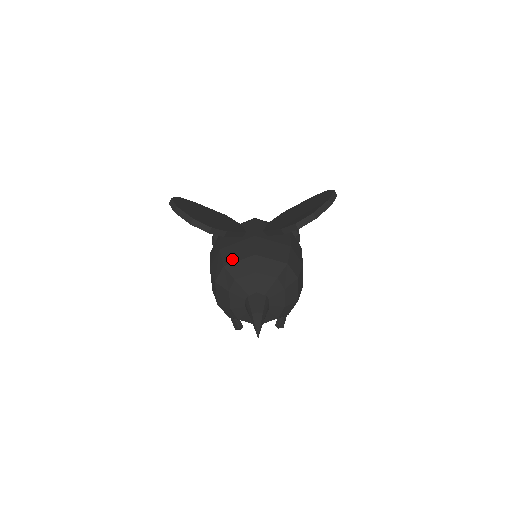
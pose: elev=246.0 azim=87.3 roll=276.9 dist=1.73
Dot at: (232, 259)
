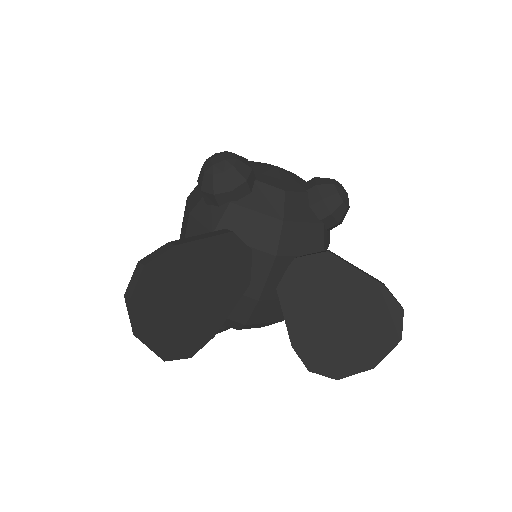
Dot at: occluded
